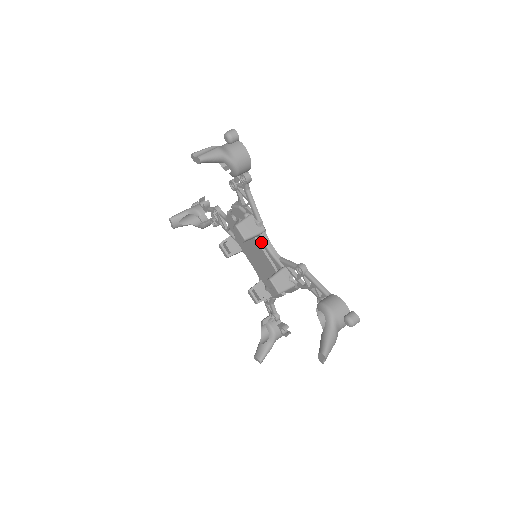
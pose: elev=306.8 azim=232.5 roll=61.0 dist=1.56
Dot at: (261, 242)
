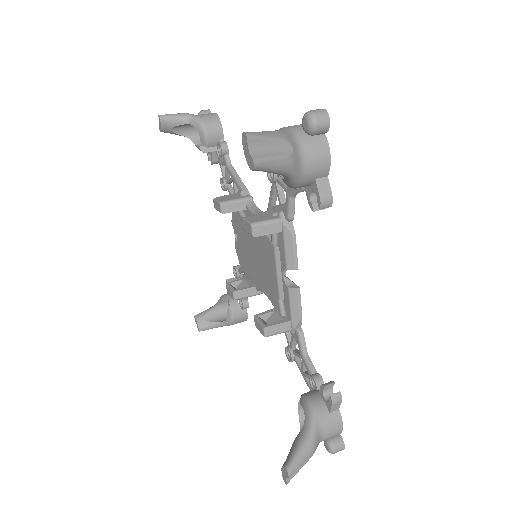
Dot at: occluded
